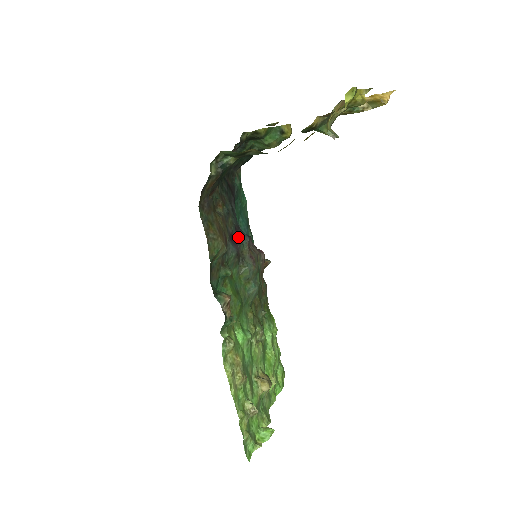
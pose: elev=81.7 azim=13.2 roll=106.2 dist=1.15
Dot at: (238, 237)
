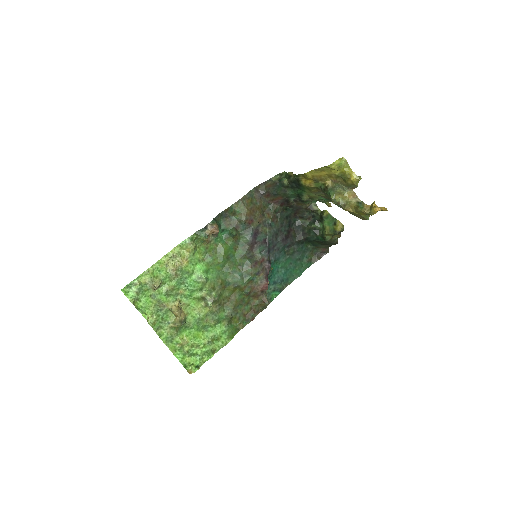
Dot at: (261, 243)
